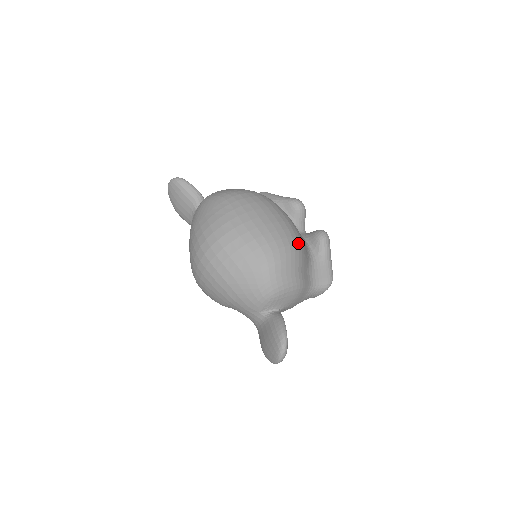
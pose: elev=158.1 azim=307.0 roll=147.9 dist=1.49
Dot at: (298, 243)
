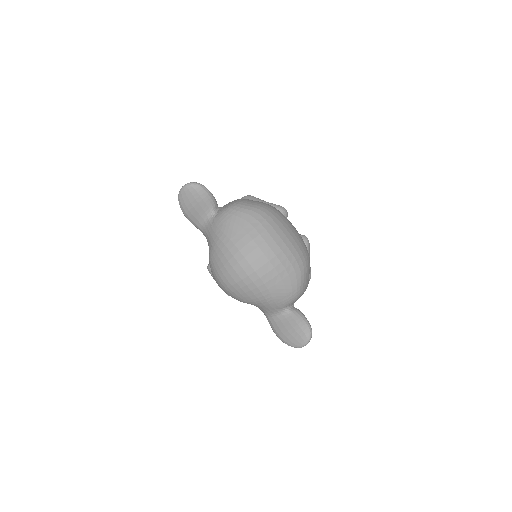
Dot at: occluded
